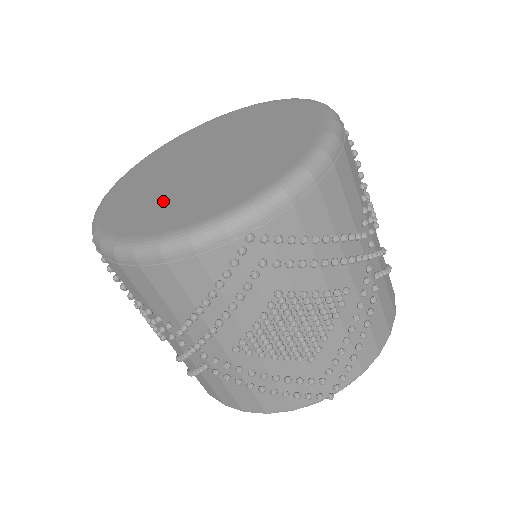
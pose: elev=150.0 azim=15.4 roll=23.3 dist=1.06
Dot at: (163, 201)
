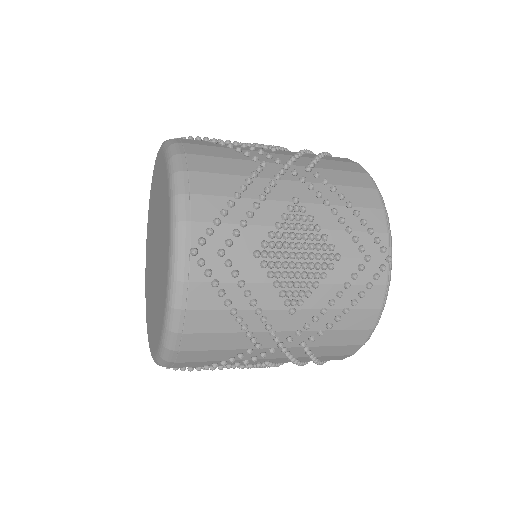
Dot at: (149, 286)
